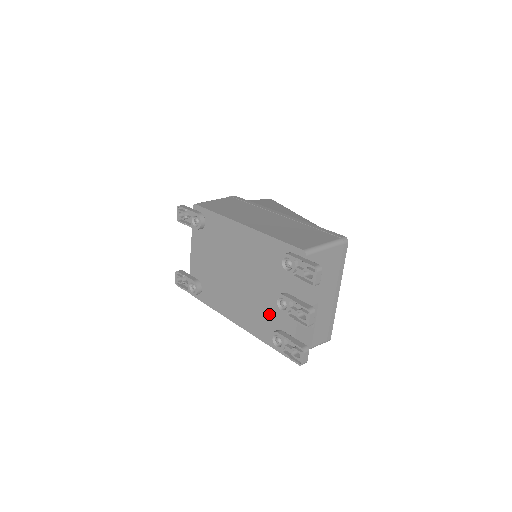
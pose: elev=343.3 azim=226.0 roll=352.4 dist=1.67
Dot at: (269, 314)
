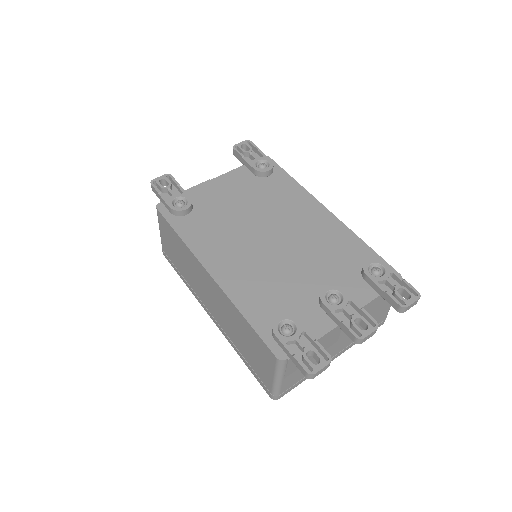
Dot at: (290, 298)
